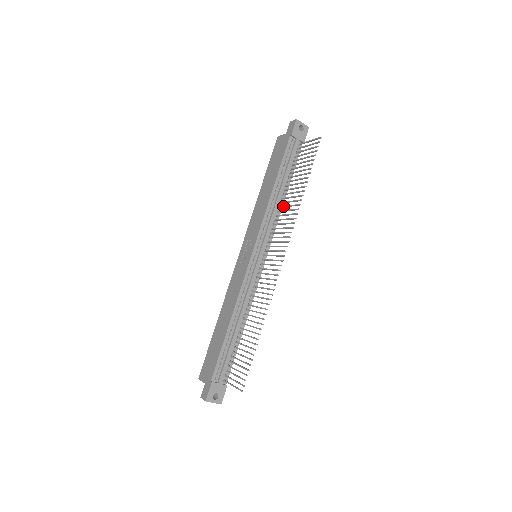
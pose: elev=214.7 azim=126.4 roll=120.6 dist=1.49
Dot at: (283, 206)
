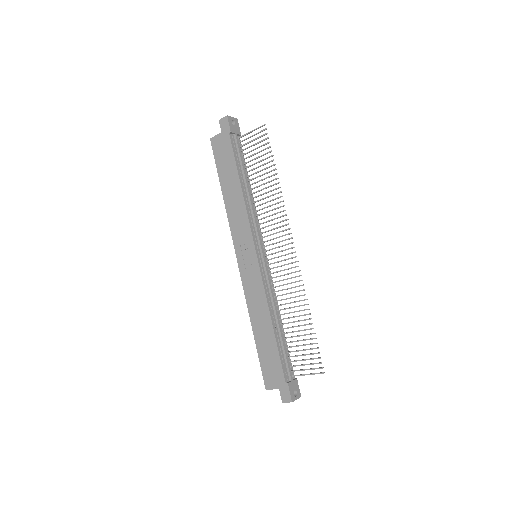
Dot at: (259, 200)
